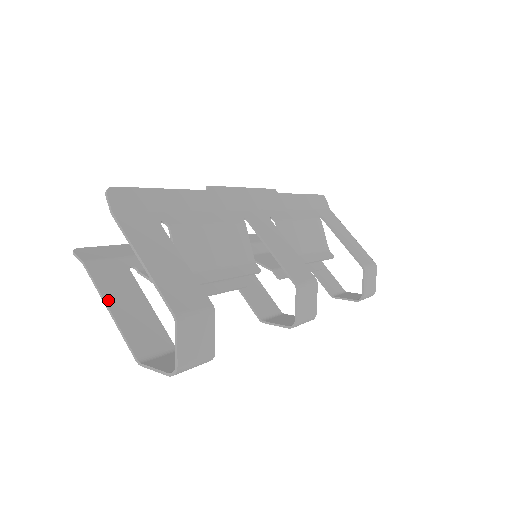
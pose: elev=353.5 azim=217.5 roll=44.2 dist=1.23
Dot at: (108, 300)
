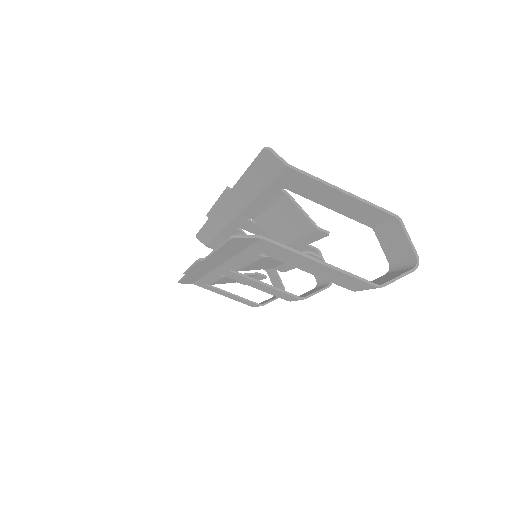
Dot at: (311, 257)
